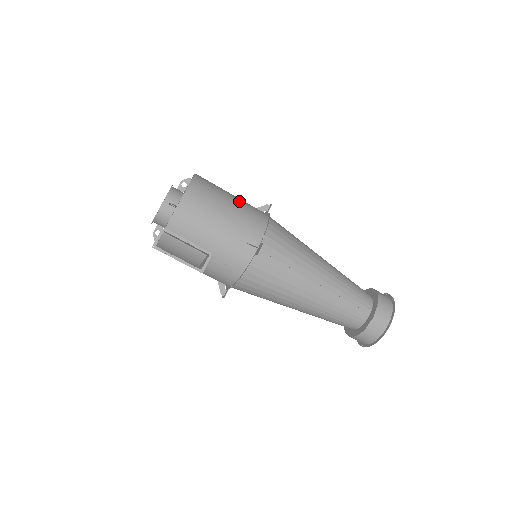
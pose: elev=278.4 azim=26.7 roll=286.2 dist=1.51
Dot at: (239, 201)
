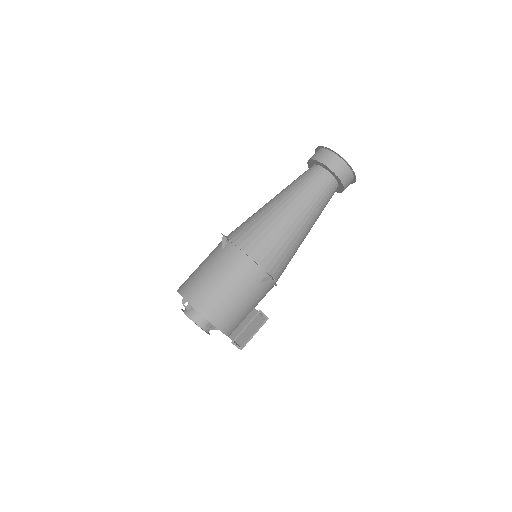
Dot at: (222, 273)
